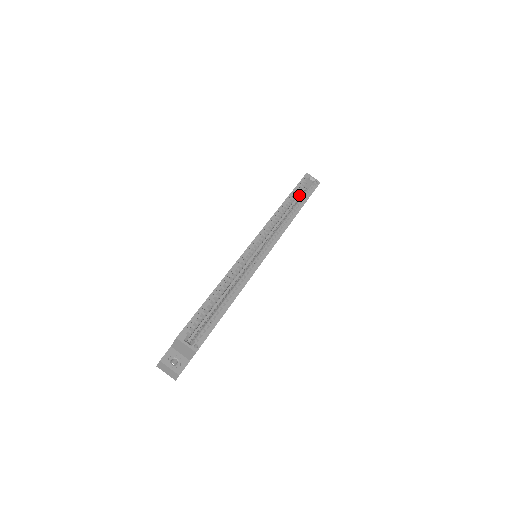
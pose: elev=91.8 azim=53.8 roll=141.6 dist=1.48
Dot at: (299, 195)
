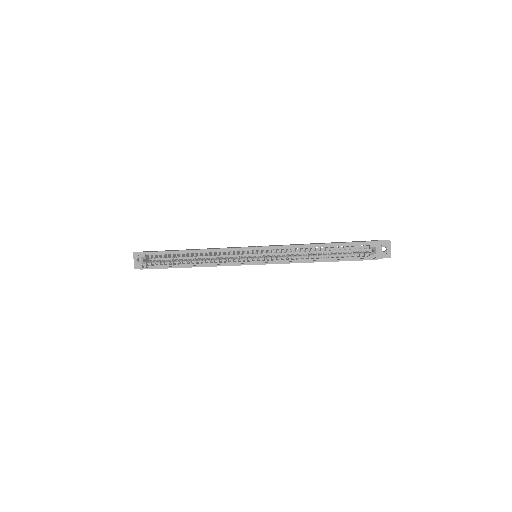
Dot at: (357, 249)
